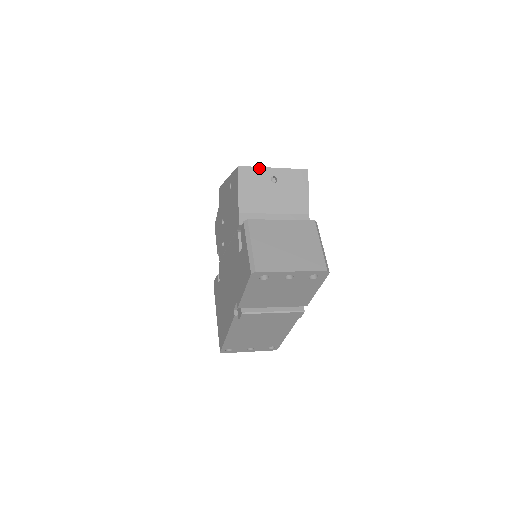
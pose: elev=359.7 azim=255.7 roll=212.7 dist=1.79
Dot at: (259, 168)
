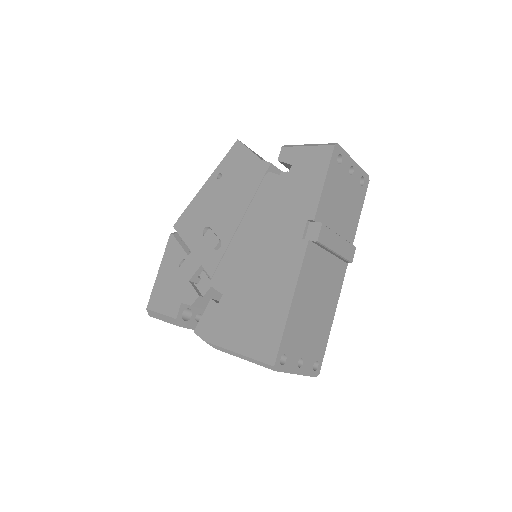
Dot at: occluded
